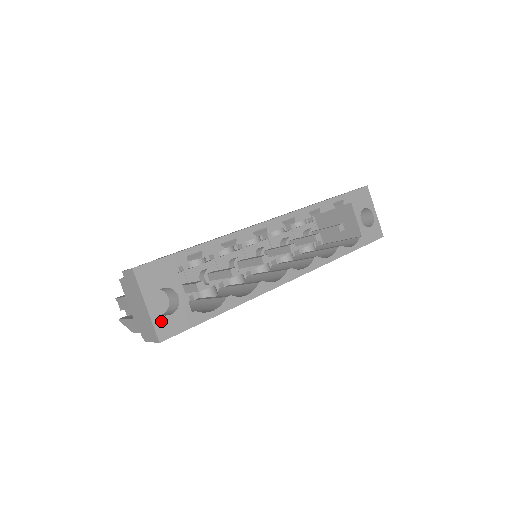
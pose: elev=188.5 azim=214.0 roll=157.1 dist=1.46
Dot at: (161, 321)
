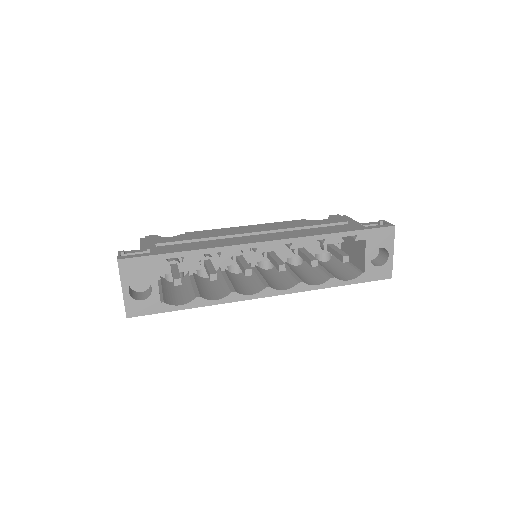
Dot at: (132, 303)
